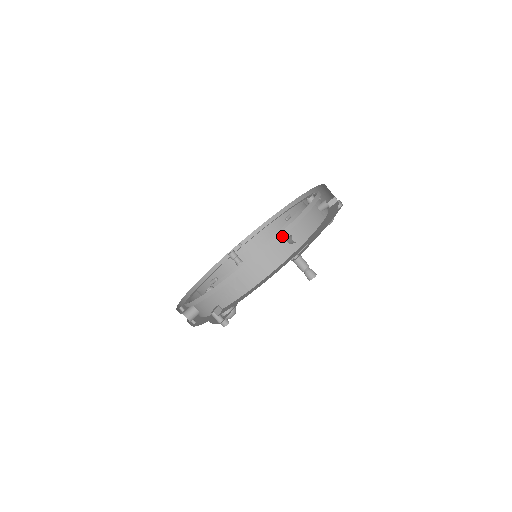
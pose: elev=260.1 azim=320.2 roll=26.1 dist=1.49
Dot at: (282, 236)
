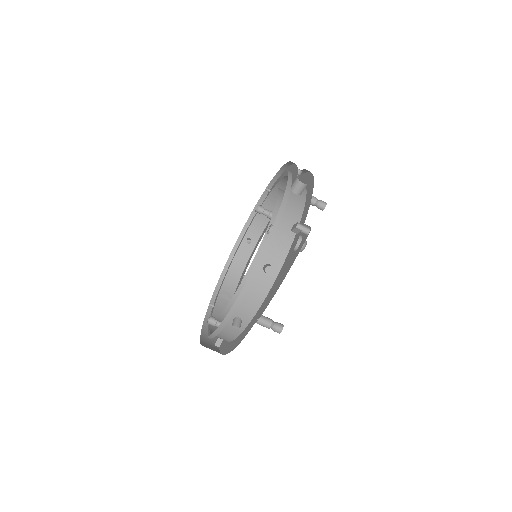
Dot at: (227, 321)
